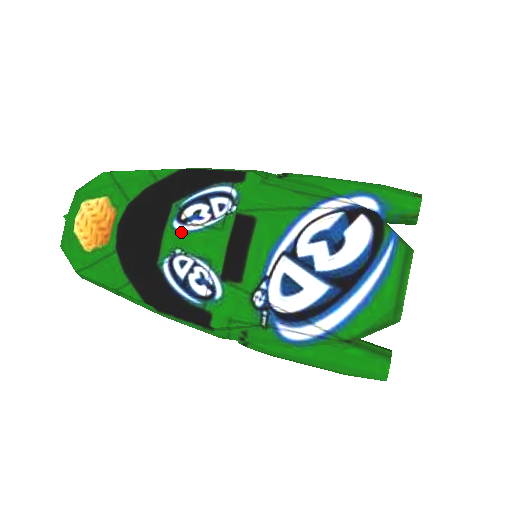
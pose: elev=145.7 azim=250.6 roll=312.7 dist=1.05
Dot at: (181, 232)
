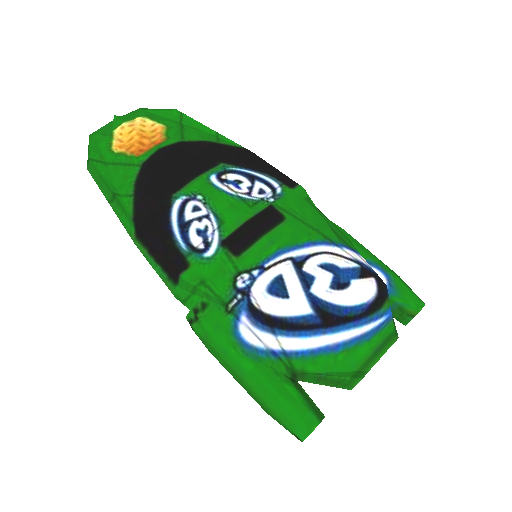
Dot at: (214, 185)
